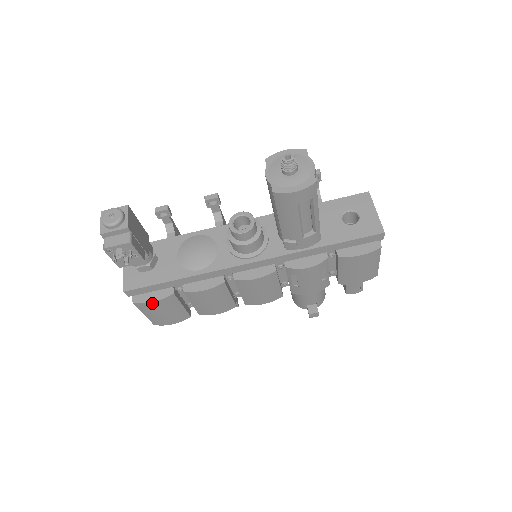
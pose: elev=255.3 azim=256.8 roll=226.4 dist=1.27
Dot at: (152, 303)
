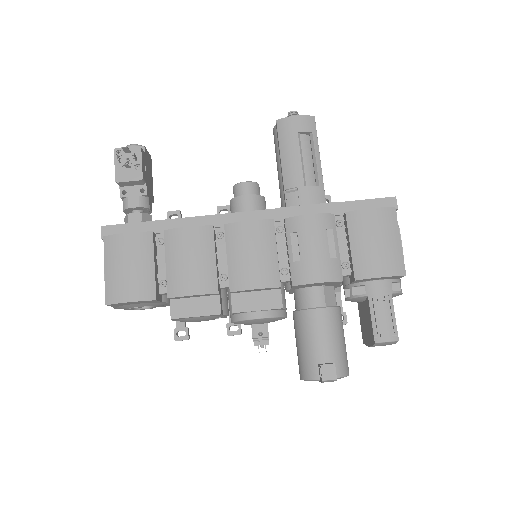
Dot at: (124, 236)
